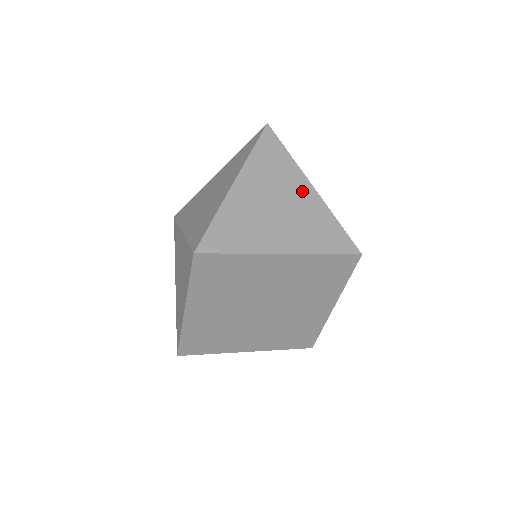
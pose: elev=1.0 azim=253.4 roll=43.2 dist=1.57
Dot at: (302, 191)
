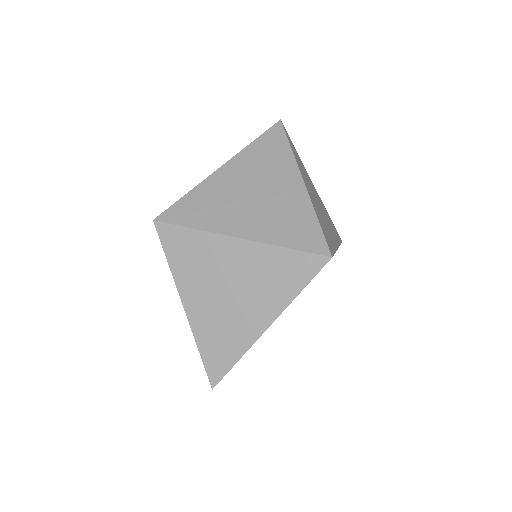
Dot at: (315, 190)
